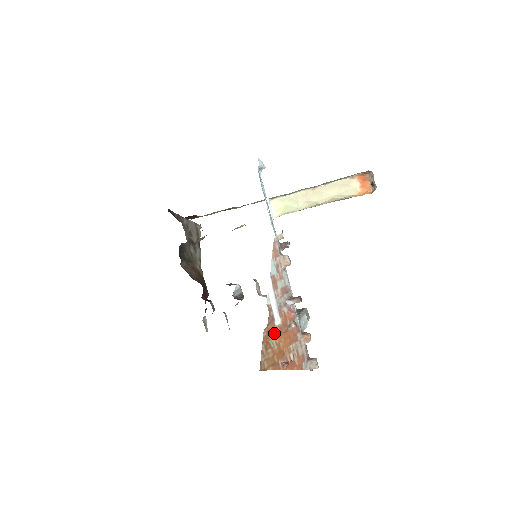
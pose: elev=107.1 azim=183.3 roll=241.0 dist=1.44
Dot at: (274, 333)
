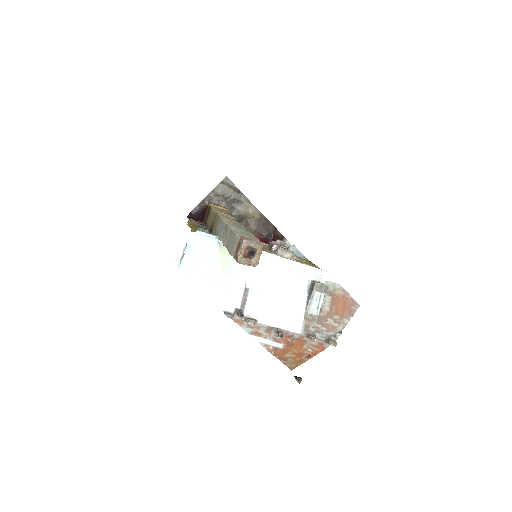
Dot at: (284, 351)
